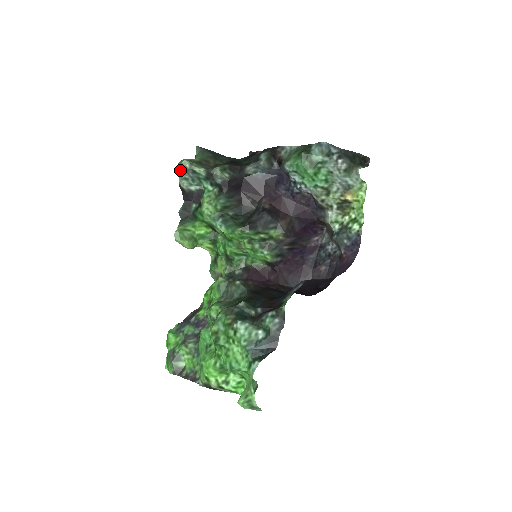
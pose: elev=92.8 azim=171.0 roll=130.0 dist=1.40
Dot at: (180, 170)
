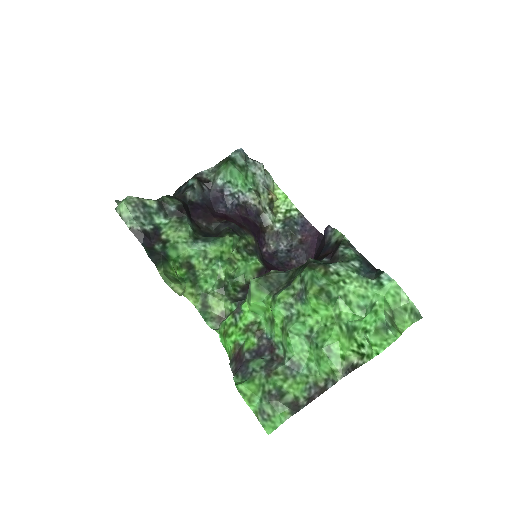
Dot at: (128, 208)
